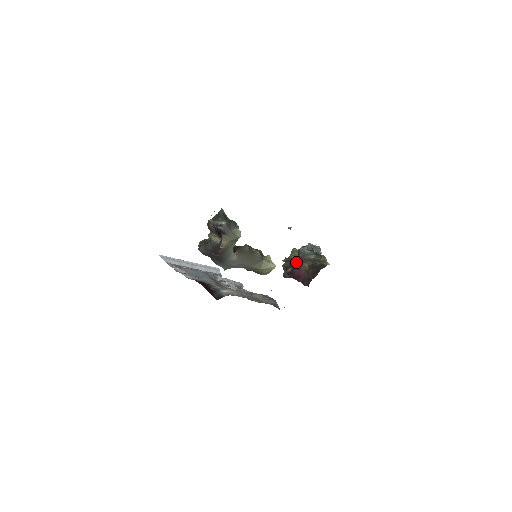
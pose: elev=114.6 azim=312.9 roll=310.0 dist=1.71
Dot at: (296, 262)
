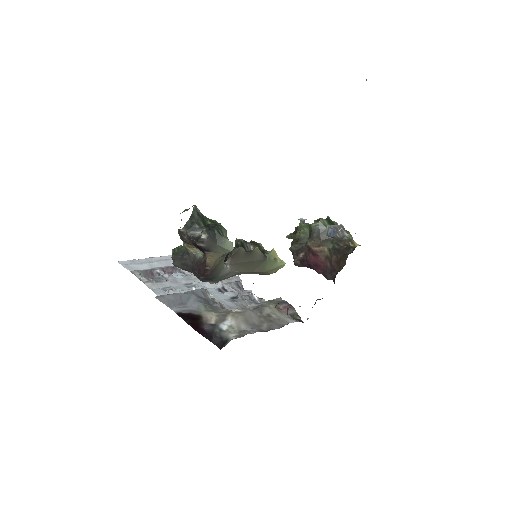
Dot at: (310, 245)
